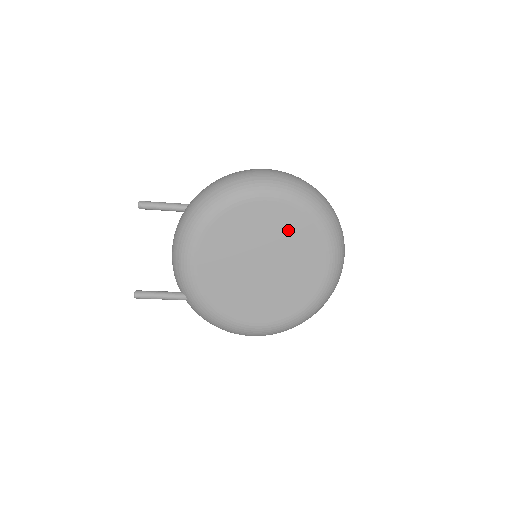
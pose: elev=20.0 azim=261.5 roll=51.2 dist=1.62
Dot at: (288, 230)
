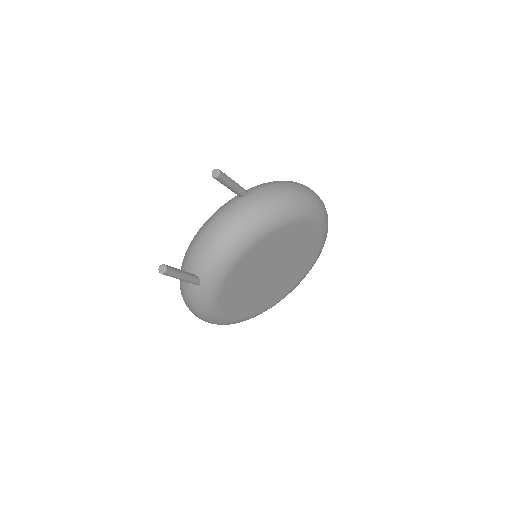
Dot at: (304, 252)
